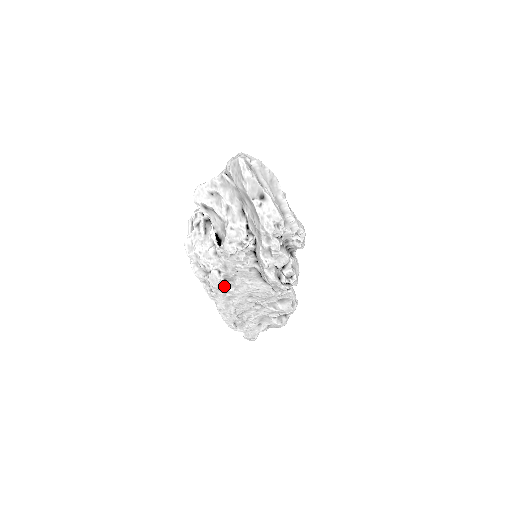
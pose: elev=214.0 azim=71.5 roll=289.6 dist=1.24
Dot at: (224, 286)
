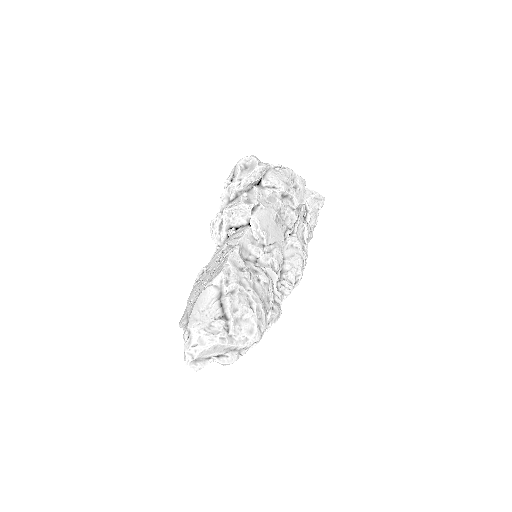
Dot at: occluded
